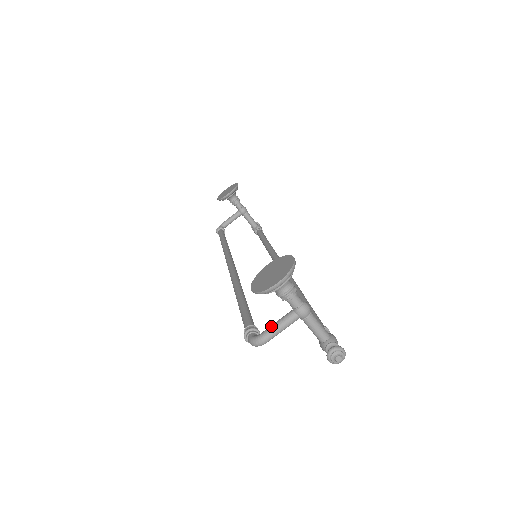
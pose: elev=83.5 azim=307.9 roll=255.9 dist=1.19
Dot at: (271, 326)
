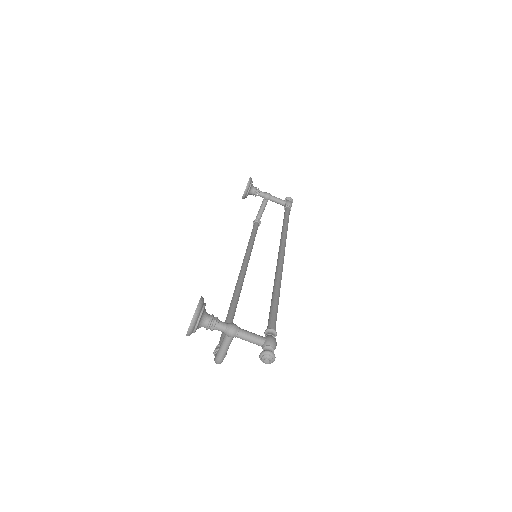
Dot at: (219, 348)
